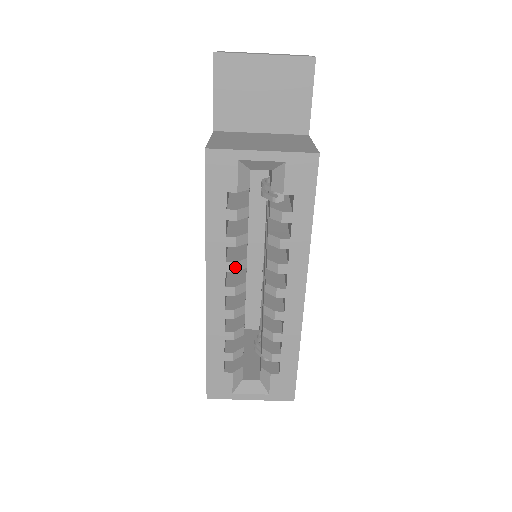
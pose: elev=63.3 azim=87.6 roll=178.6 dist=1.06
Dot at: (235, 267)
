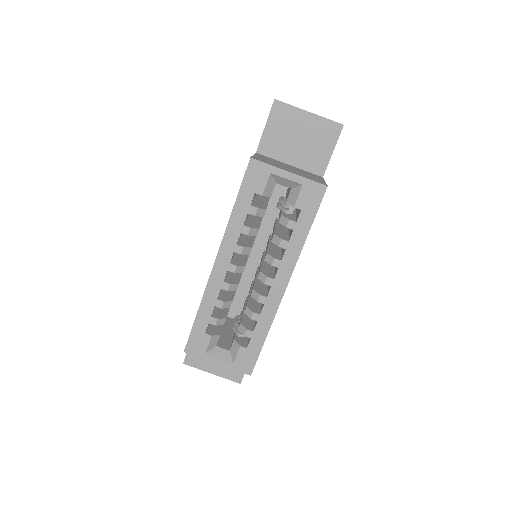
Dot at: (242, 250)
